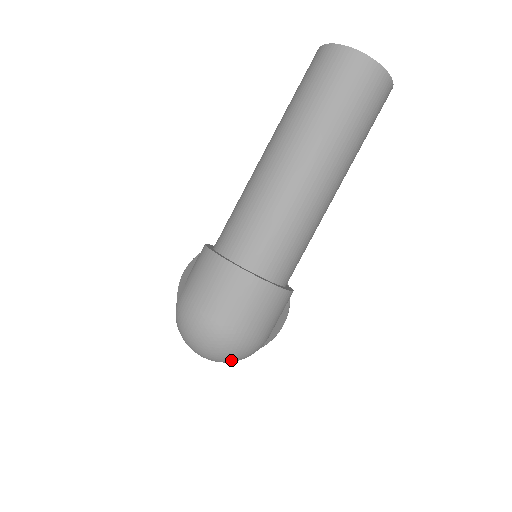
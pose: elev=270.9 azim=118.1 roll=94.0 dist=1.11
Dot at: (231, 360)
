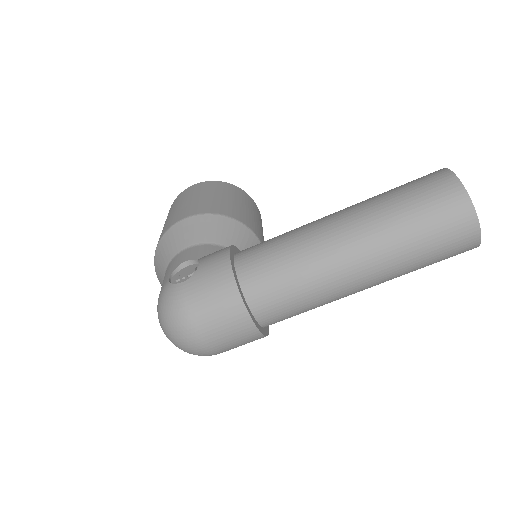
Dot at: occluded
